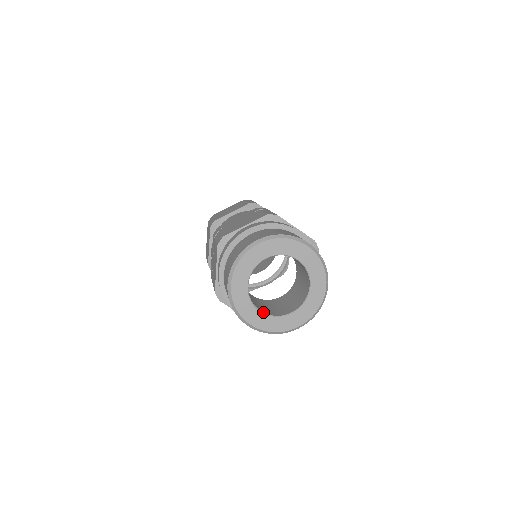
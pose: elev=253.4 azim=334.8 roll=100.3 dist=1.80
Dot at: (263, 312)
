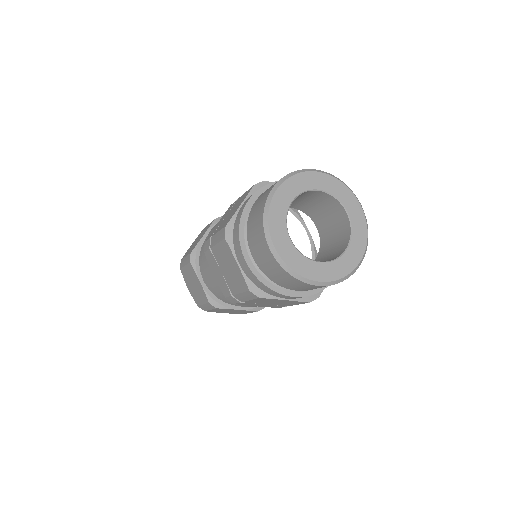
Dot at: occluded
